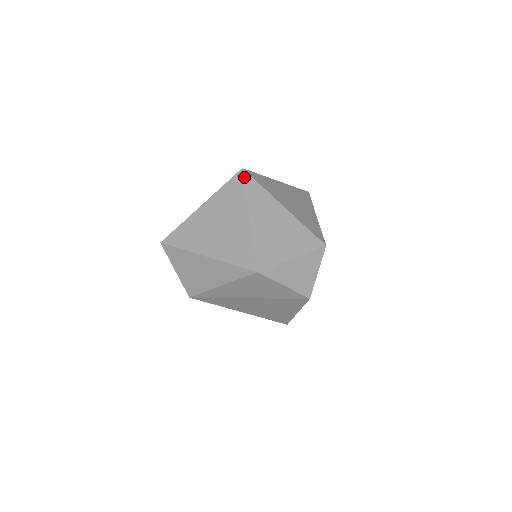
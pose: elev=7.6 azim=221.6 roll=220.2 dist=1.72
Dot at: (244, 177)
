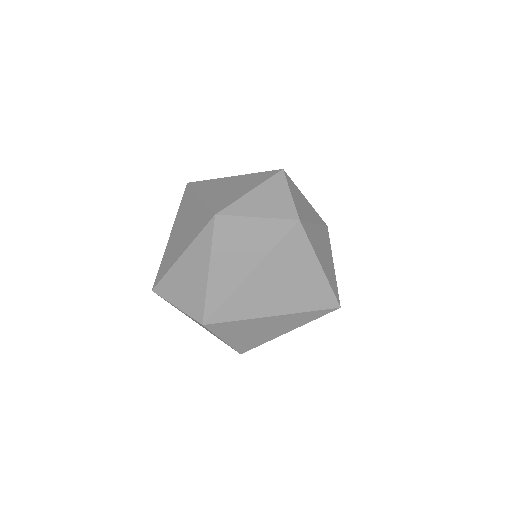
Dot at: (190, 185)
